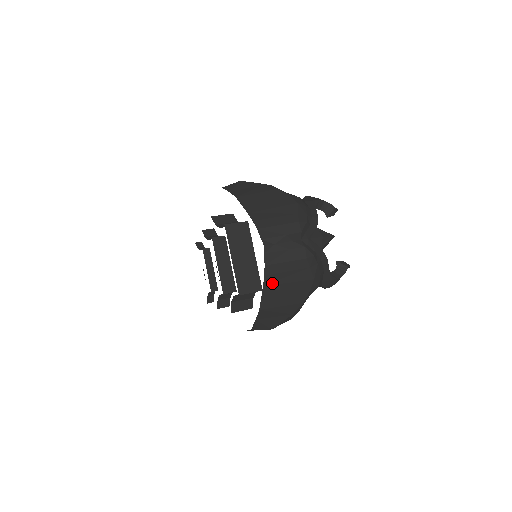
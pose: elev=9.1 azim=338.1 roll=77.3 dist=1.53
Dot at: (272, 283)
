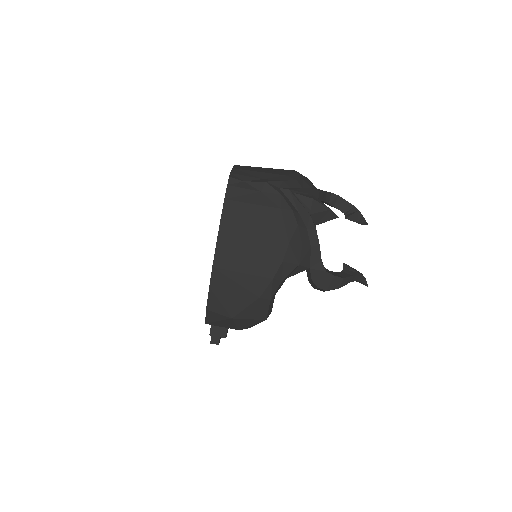
Dot at: (231, 228)
